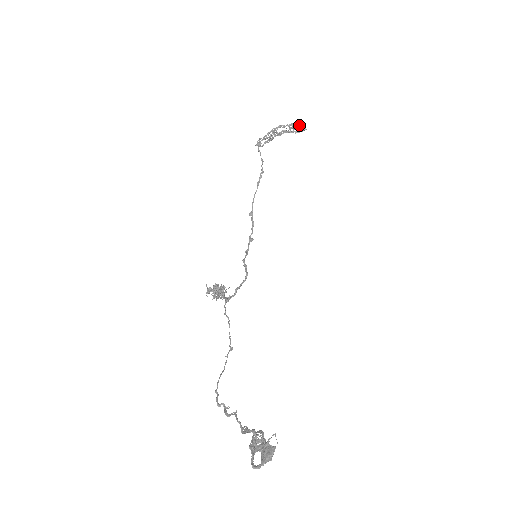
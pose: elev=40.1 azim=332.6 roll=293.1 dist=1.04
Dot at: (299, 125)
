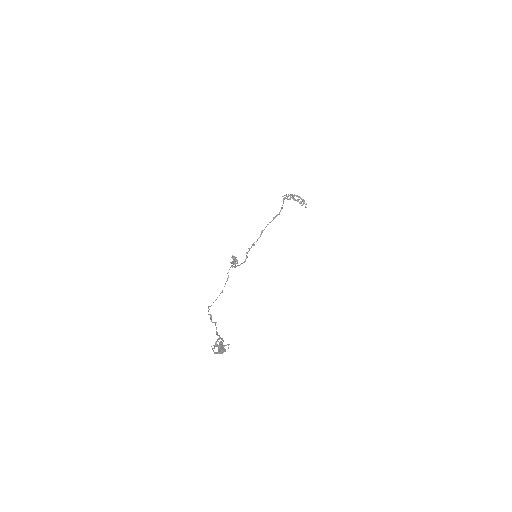
Dot at: (306, 203)
